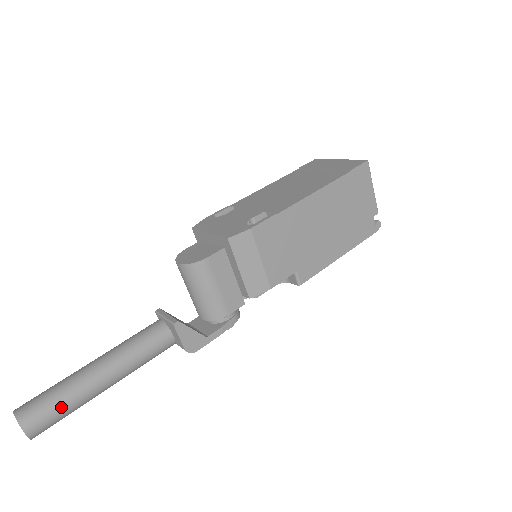
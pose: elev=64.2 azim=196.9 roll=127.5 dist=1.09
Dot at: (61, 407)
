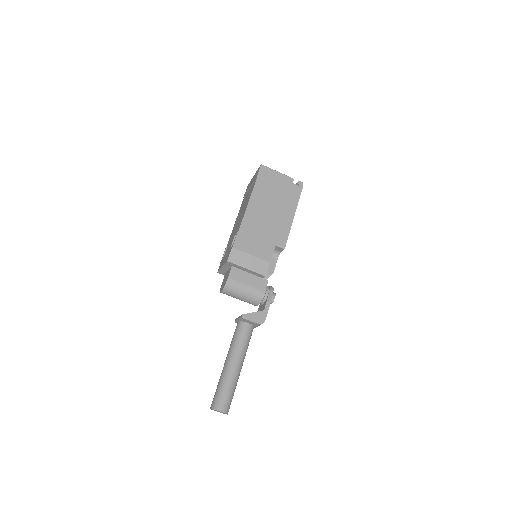
Dot at: (226, 390)
